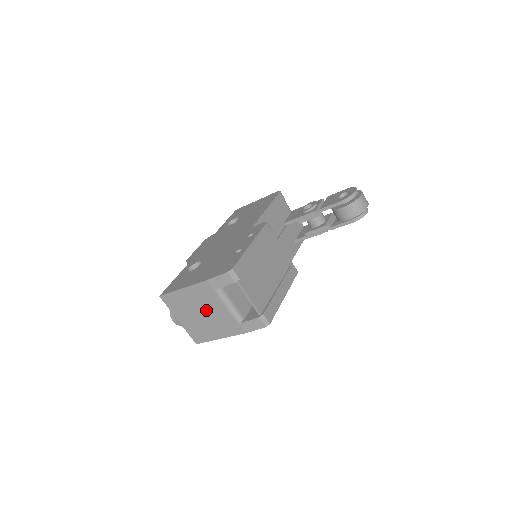
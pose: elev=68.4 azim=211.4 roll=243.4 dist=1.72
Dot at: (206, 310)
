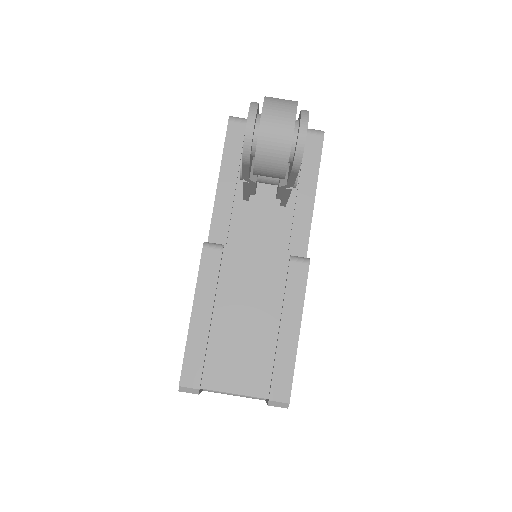
Dot at: occluded
